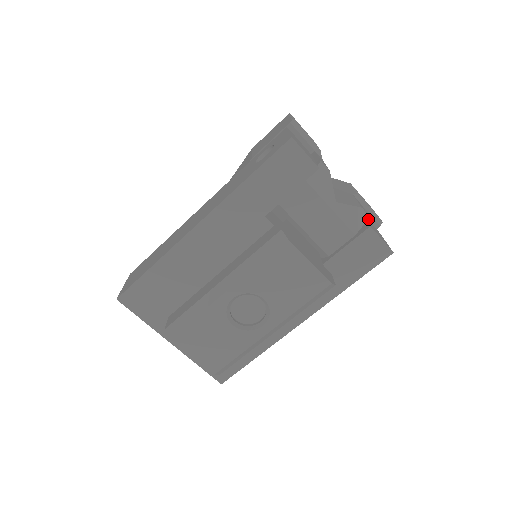
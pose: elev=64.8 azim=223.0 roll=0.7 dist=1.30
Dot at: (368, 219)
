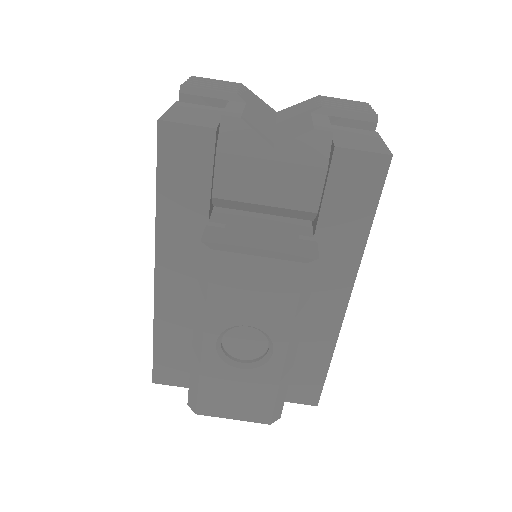
Dot at: (355, 126)
